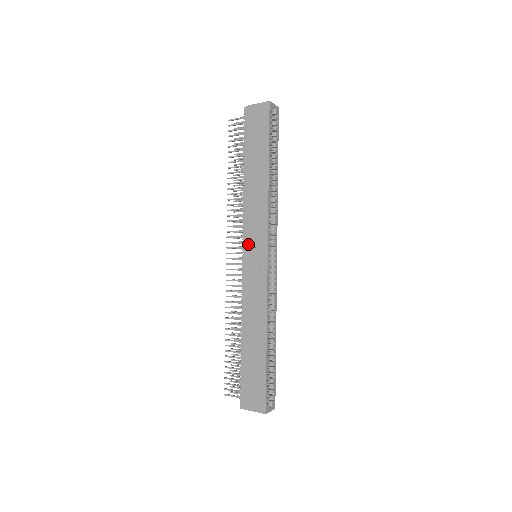
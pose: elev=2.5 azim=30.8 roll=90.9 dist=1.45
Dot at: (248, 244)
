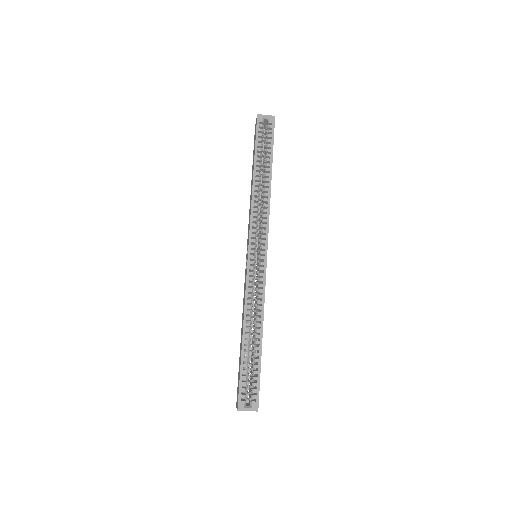
Dot at: (247, 245)
